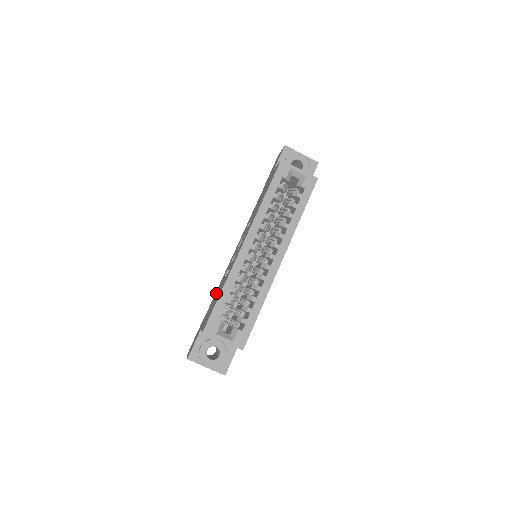
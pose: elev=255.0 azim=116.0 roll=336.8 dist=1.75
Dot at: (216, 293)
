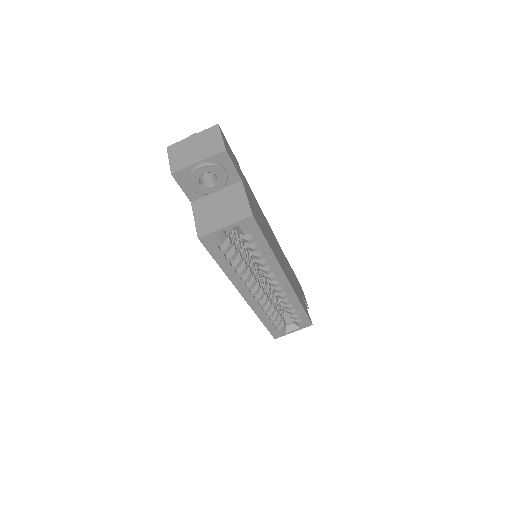
Dot at: occluded
